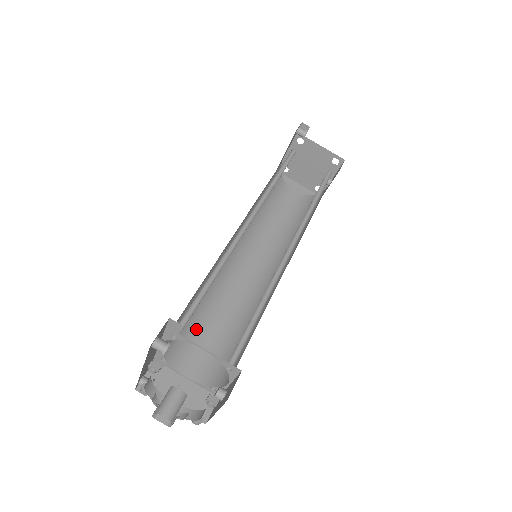
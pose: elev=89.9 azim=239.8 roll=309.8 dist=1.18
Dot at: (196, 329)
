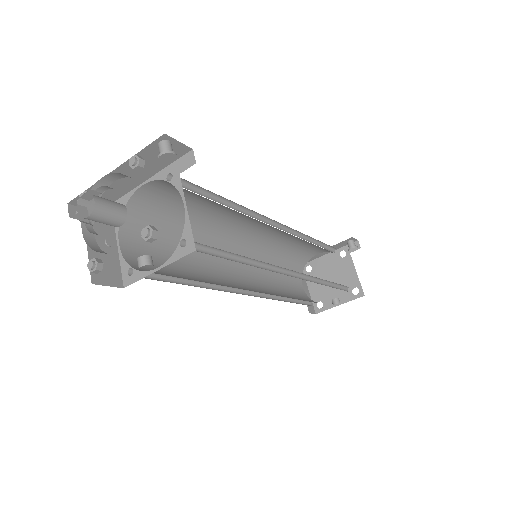
Dot at: (163, 235)
